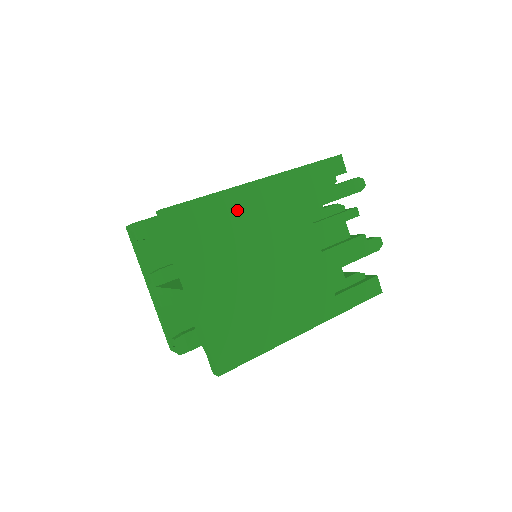
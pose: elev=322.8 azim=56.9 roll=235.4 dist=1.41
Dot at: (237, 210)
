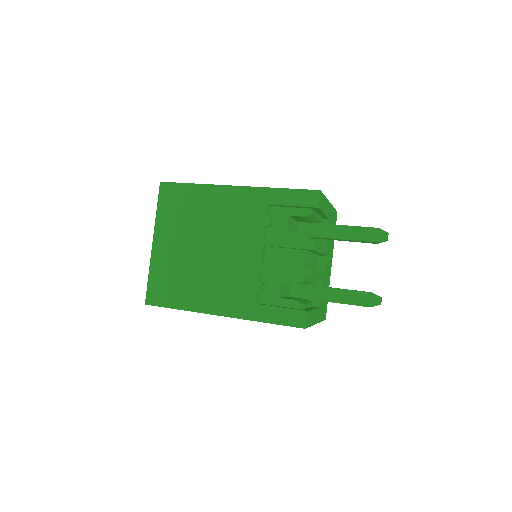
Dot at: (208, 201)
